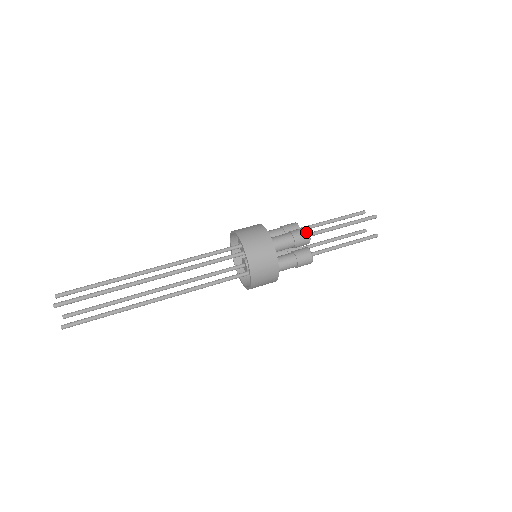
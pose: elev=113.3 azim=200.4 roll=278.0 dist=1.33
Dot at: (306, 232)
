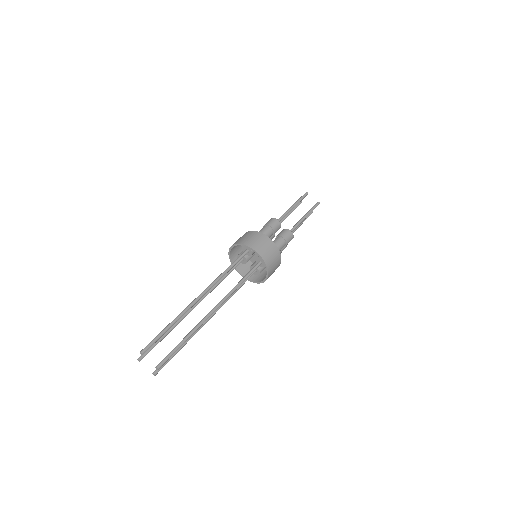
Dot at: (273, 219)
